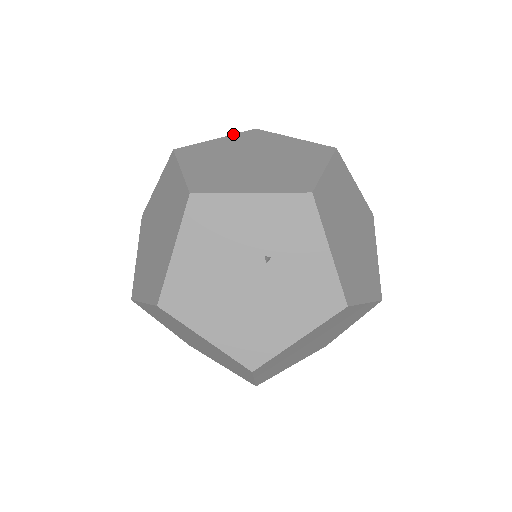
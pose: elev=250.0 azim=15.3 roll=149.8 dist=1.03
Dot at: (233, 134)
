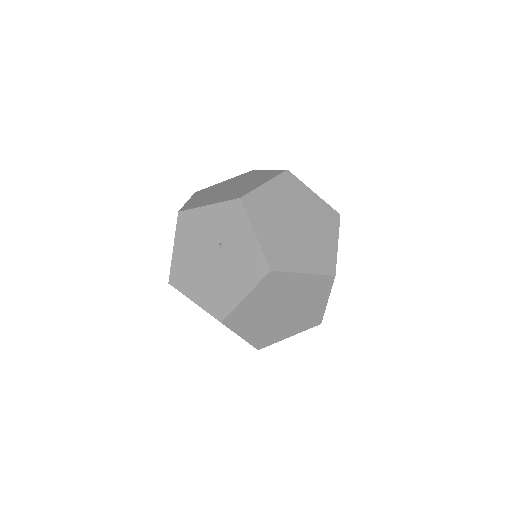
Dot at: (237, 176)
